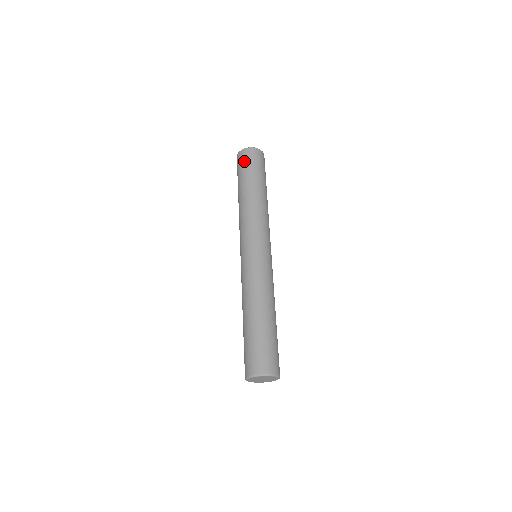
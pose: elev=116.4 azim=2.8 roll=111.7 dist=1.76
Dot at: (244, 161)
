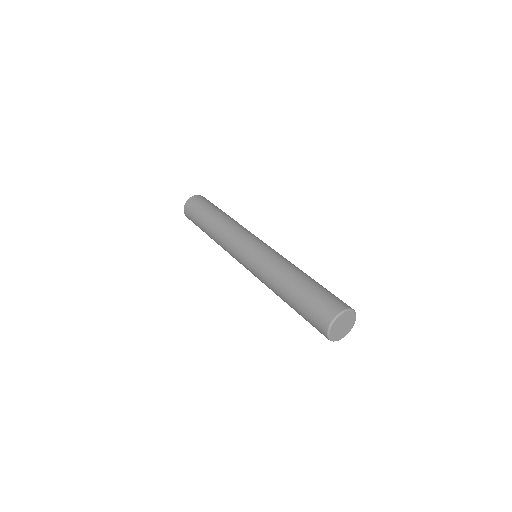
Dot at: (205, 200)
